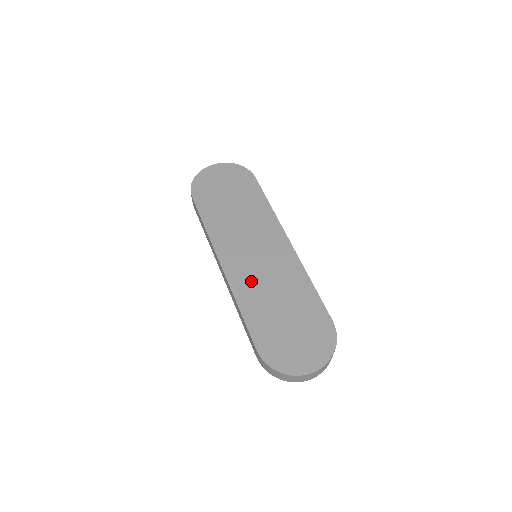
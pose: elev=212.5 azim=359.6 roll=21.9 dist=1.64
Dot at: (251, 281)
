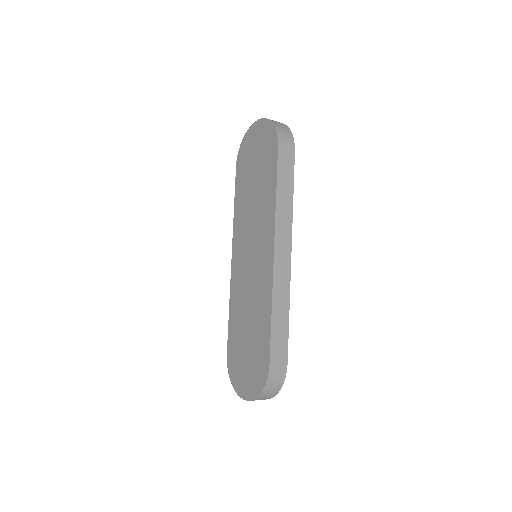
Dot at: (241, 286)
